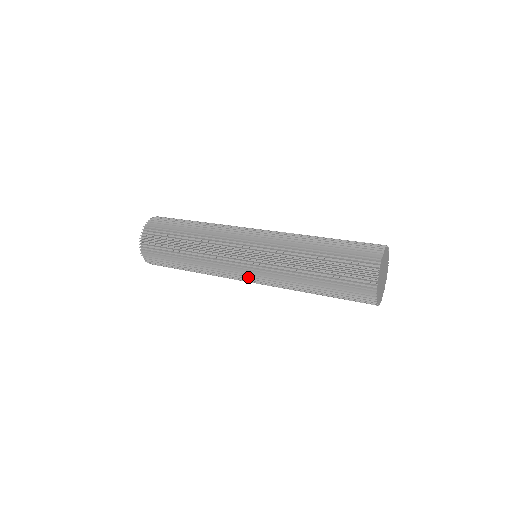
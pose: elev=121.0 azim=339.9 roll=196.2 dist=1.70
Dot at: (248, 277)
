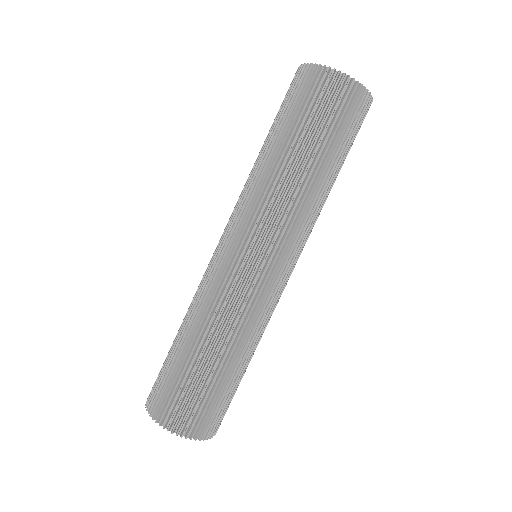
Dot at: (267, 261)
